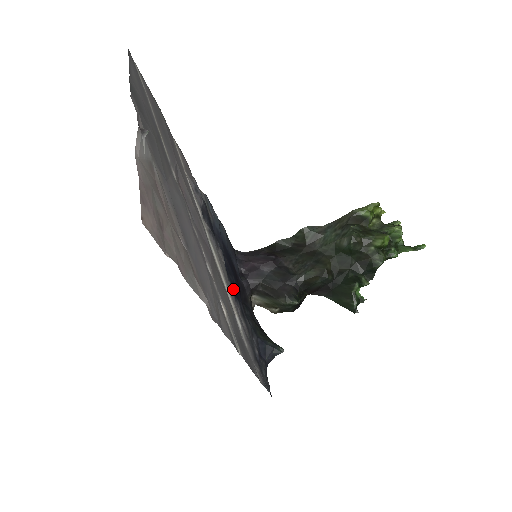
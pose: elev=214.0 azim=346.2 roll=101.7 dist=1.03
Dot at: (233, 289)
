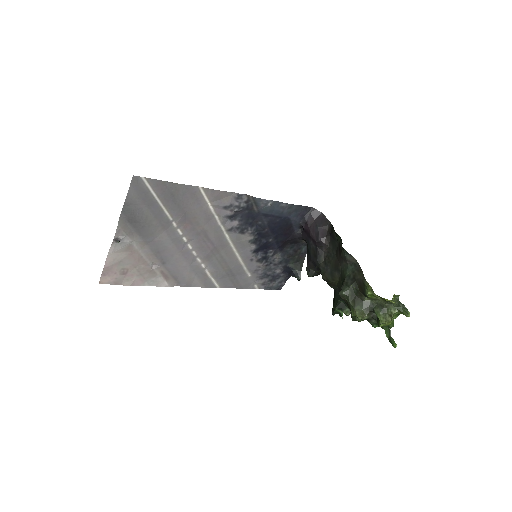
Dot at: (258, 248)
